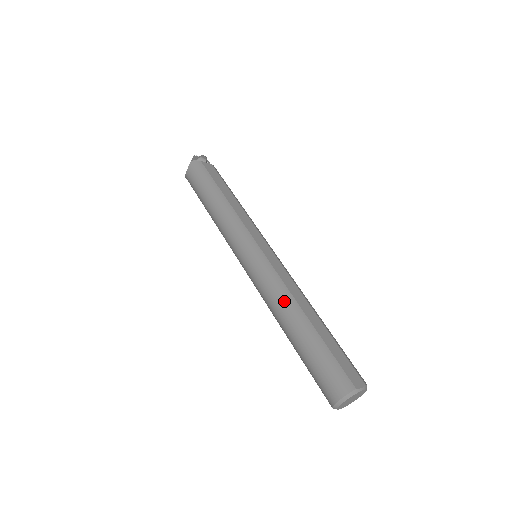
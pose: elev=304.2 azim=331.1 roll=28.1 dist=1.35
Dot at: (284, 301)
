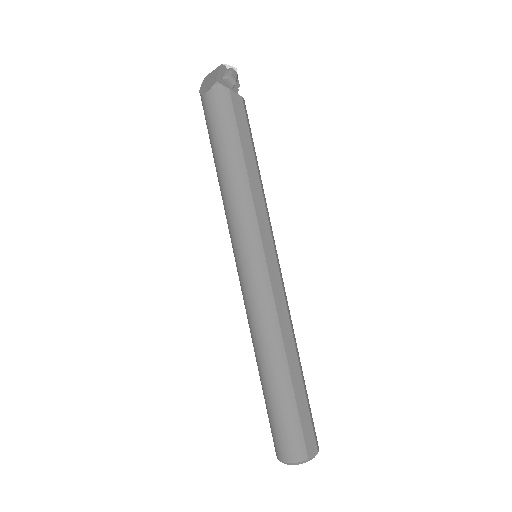
Dot at: (270, 339)
